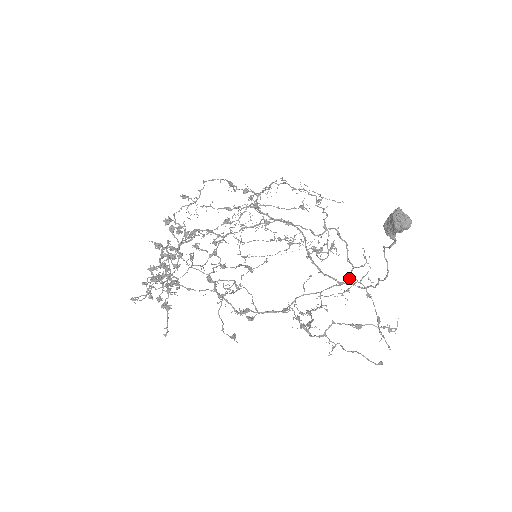
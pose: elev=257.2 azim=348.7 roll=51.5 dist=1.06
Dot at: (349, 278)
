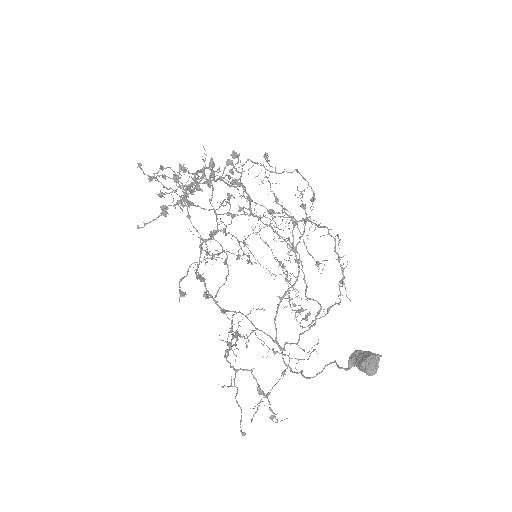
Dot at: occluded
